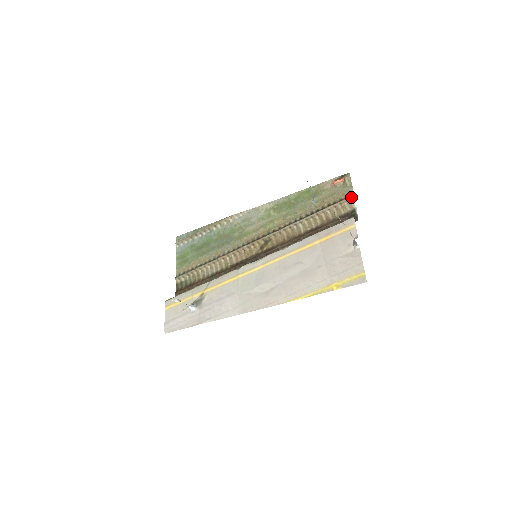
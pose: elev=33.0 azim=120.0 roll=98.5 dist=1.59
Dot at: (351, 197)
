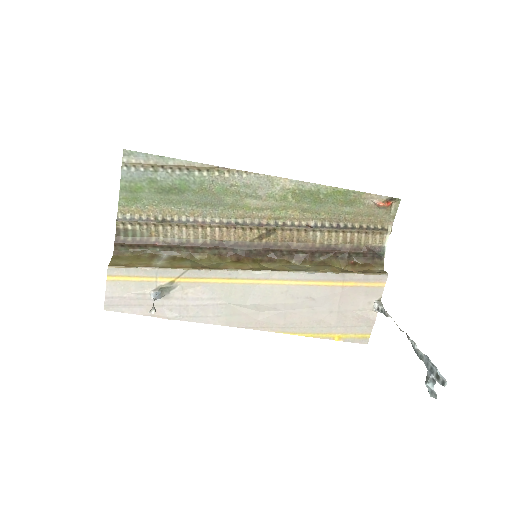
Dot at: (388, 232)
